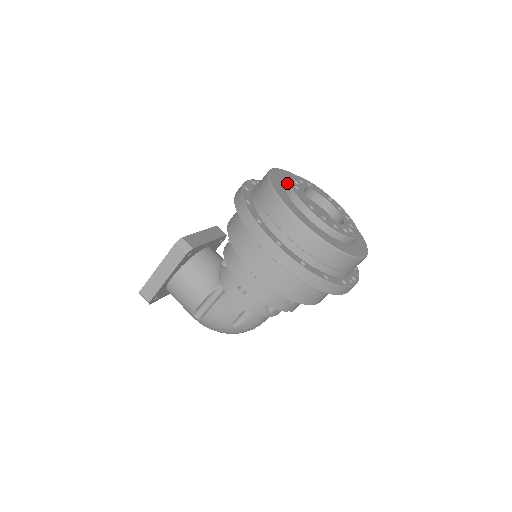
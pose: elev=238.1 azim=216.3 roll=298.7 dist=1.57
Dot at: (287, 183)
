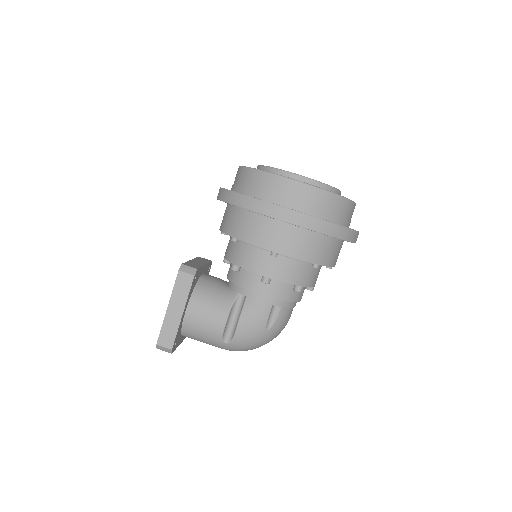
Dot at: (263, 167)
